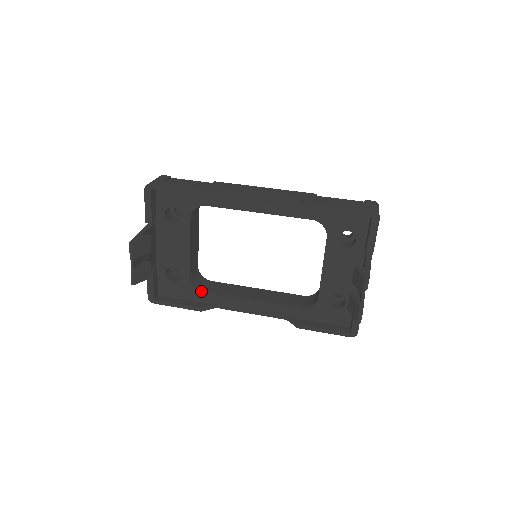
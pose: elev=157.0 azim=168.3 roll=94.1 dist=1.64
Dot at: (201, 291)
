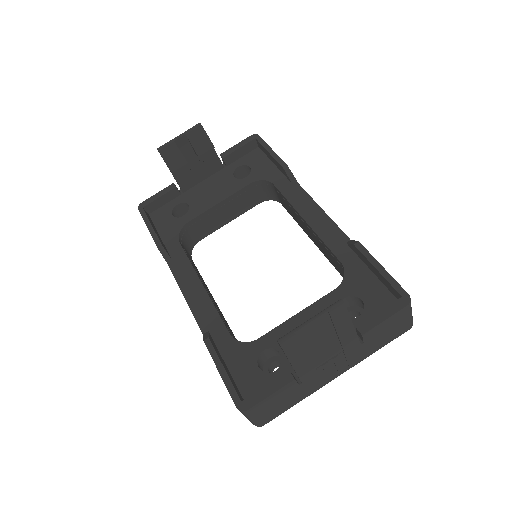
Dot at: (179, 240)
